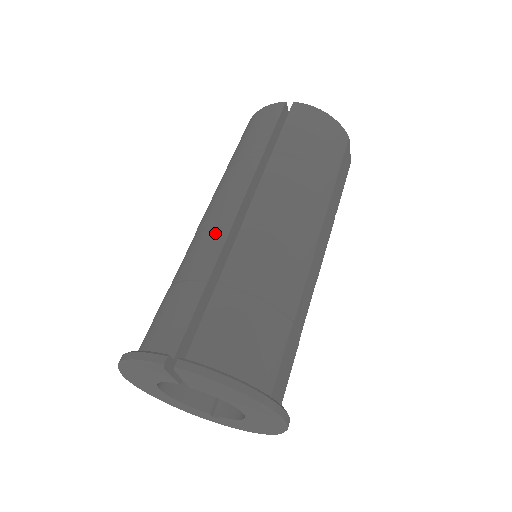
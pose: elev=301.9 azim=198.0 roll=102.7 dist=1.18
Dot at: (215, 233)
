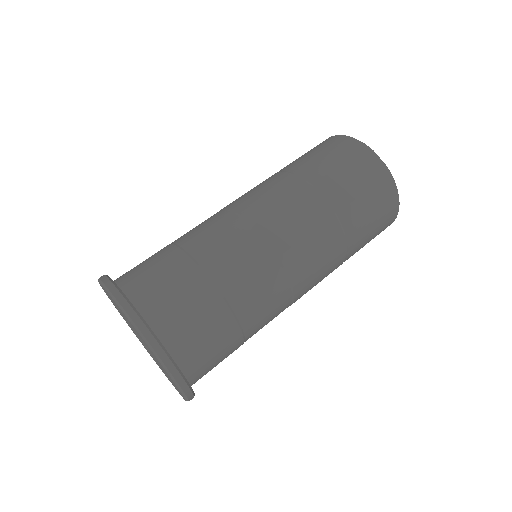
Dot at: occluded
